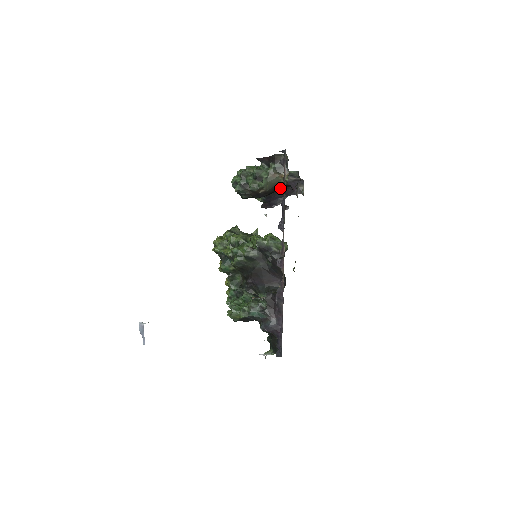
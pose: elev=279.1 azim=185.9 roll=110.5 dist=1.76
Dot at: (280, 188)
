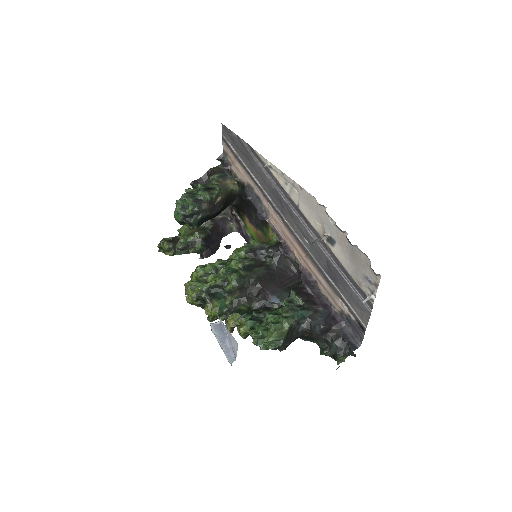
Dot at: (227, 203)
